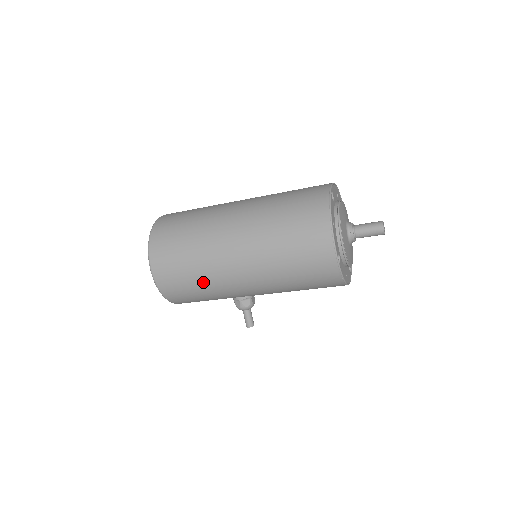
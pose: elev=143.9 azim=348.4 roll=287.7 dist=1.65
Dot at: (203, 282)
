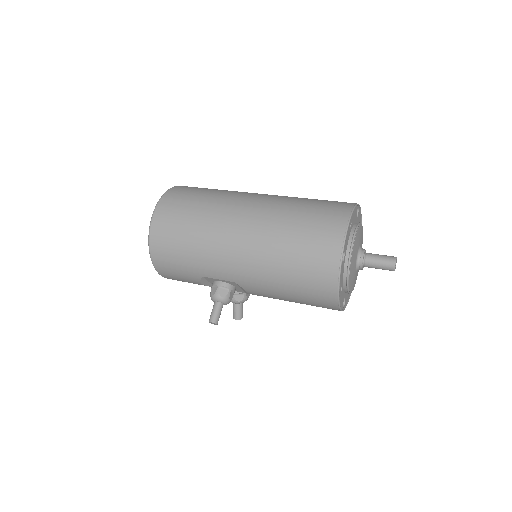
Dot at: (197, 236)
